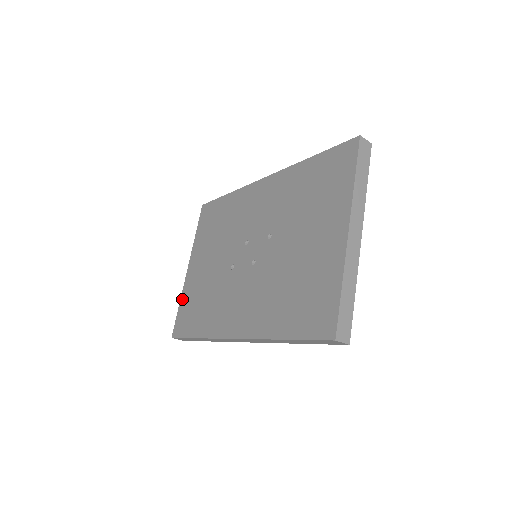
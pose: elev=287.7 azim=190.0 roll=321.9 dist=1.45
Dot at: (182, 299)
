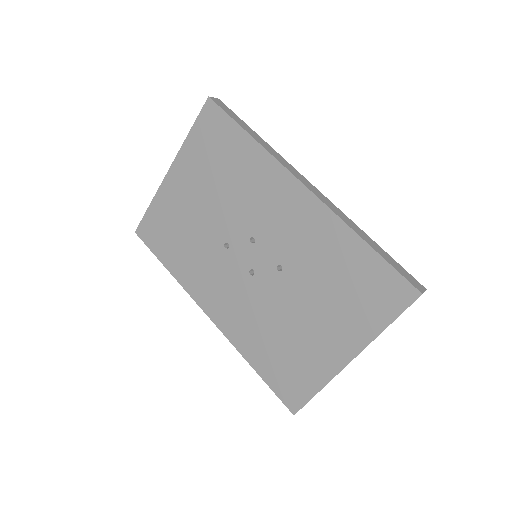
Dot at: (155, 203)
